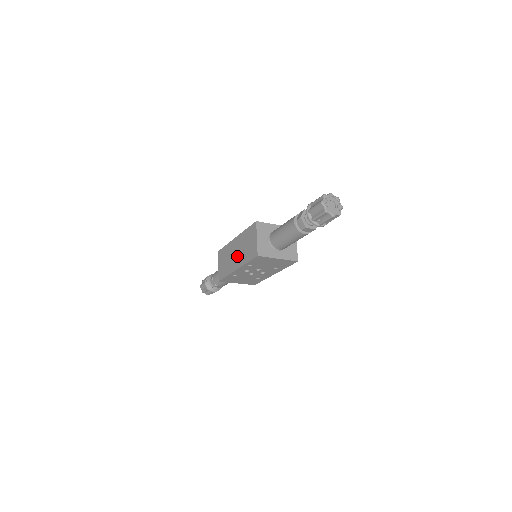
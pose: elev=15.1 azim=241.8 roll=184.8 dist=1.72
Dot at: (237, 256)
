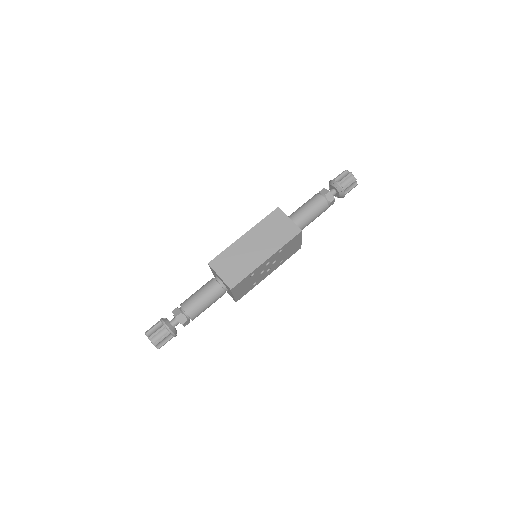
Dot at: (260, 248)
